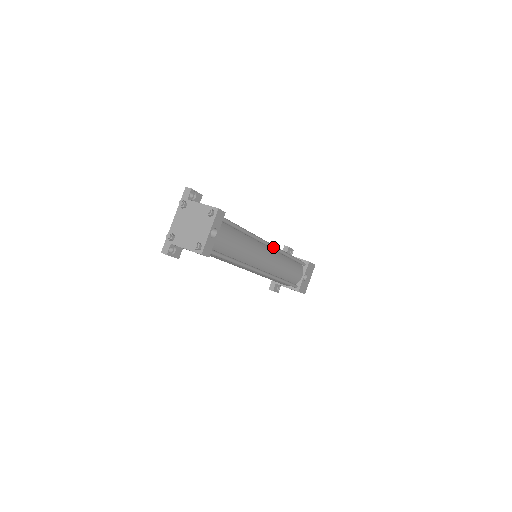
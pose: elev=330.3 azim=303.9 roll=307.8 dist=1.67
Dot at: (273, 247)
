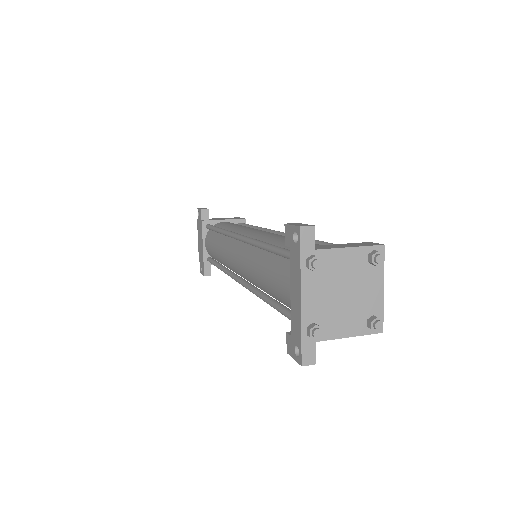
Dot at: occluded
